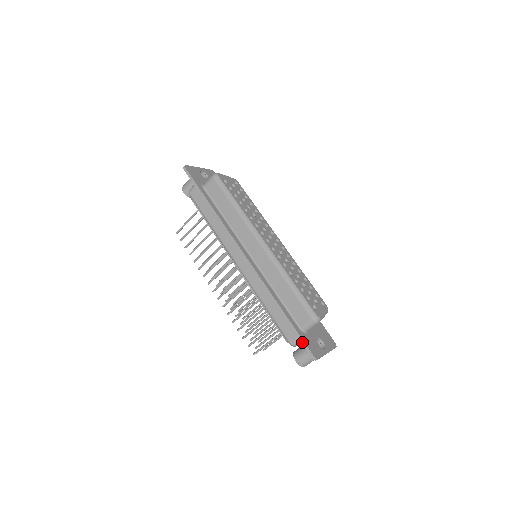
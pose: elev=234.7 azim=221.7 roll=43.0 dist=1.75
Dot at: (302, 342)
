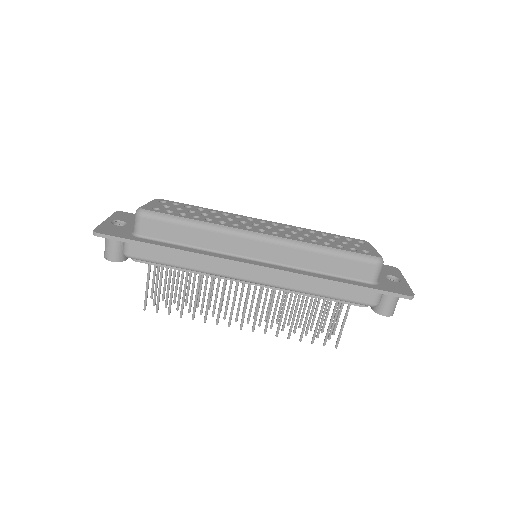
Dot at: (388, 294)
